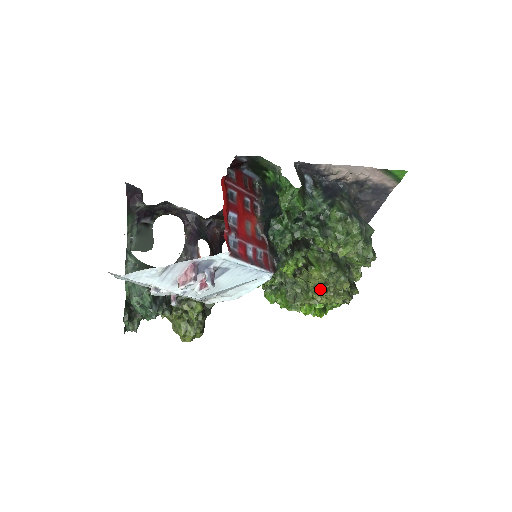
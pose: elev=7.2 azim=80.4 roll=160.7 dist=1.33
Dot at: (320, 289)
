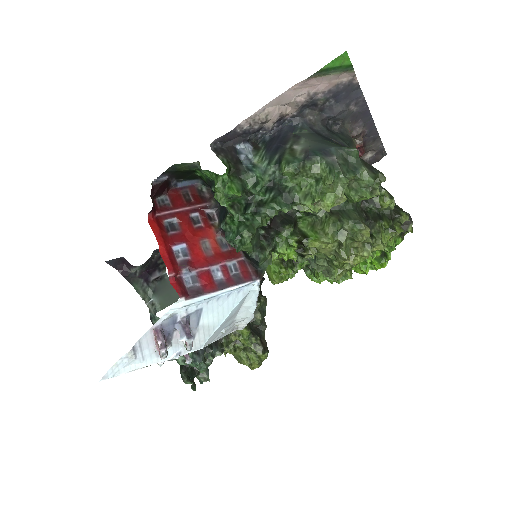
Dot at: (338, 255)
